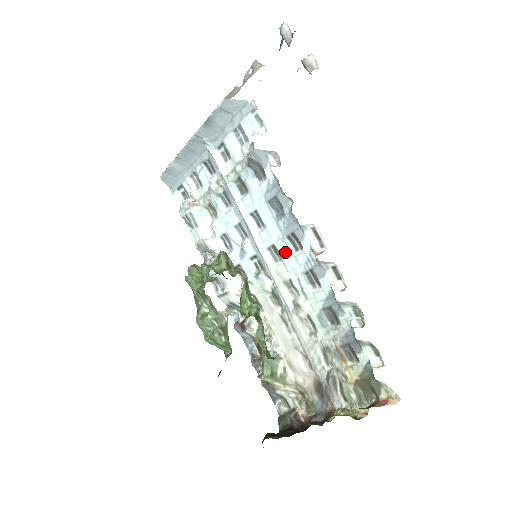
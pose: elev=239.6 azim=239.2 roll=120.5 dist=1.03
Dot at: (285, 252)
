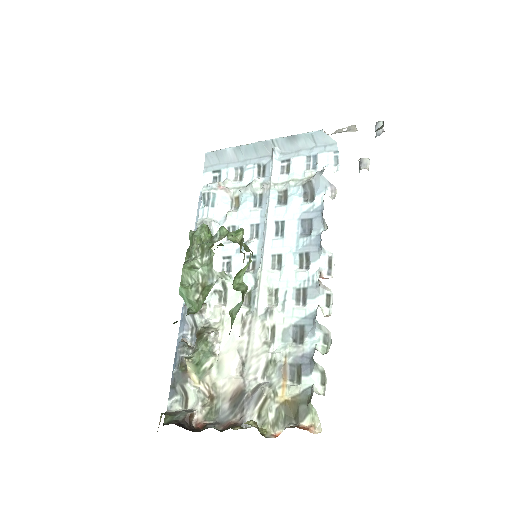
Dot at: (289, 264)
